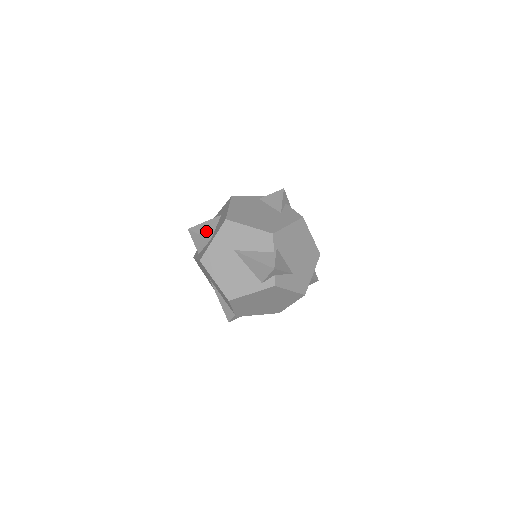
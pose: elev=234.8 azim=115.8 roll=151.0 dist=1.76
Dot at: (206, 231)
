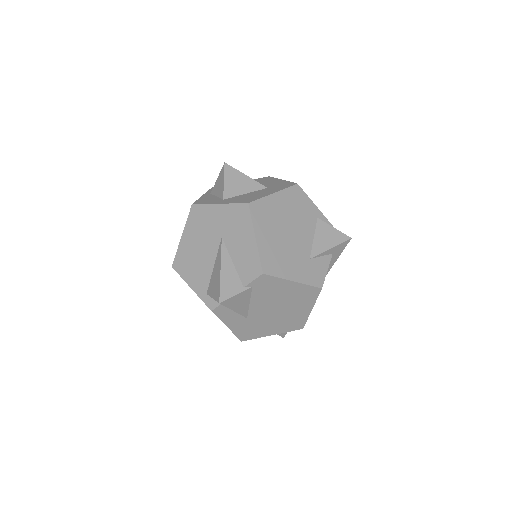
Dot at: (233, 186)
